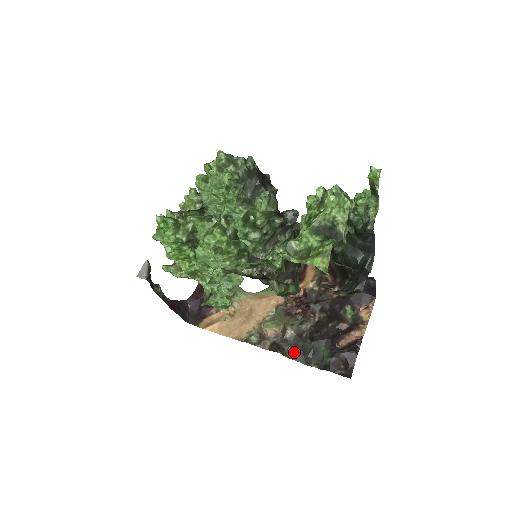
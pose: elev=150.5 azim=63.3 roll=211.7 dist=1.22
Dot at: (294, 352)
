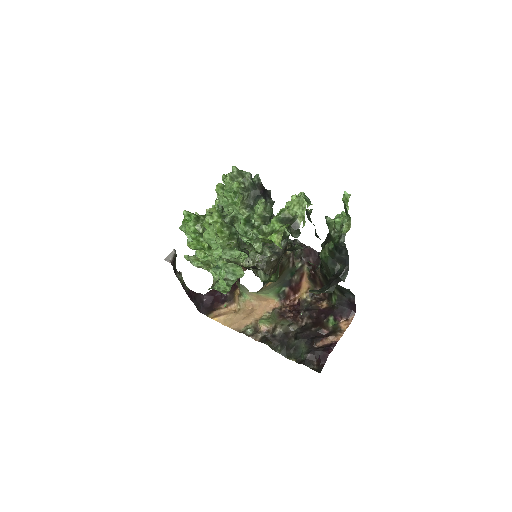
Dot at: (279, 346)
